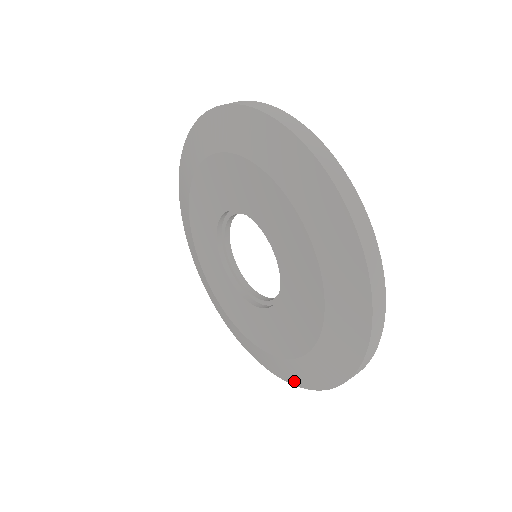
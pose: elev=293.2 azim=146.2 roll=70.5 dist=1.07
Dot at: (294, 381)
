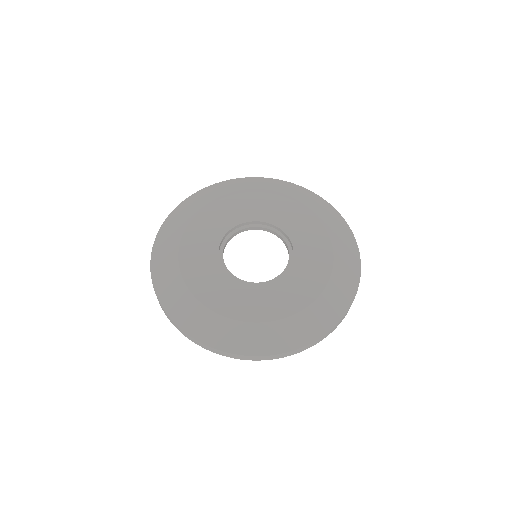
Dot at: (345, 303)
